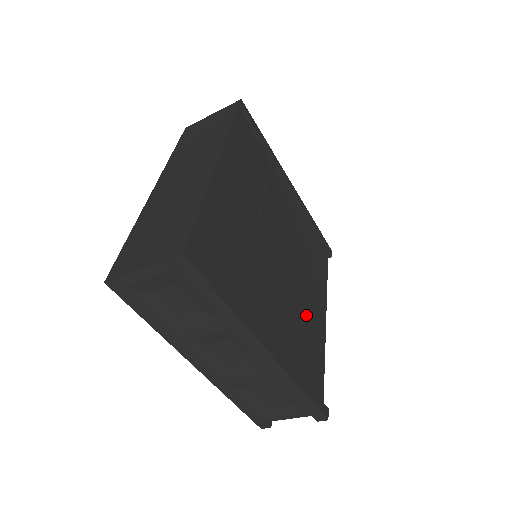
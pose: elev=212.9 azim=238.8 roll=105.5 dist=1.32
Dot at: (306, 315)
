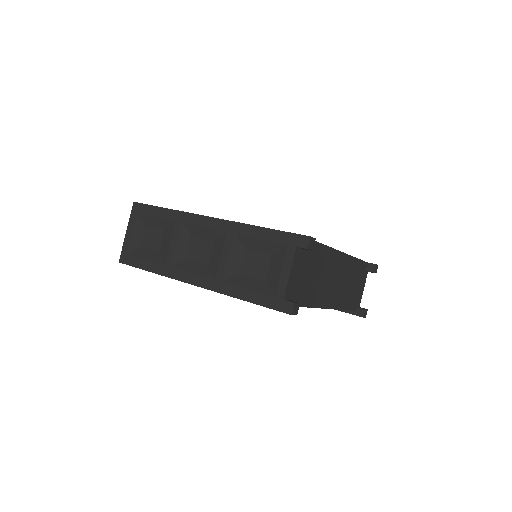
Dot at: occluded
